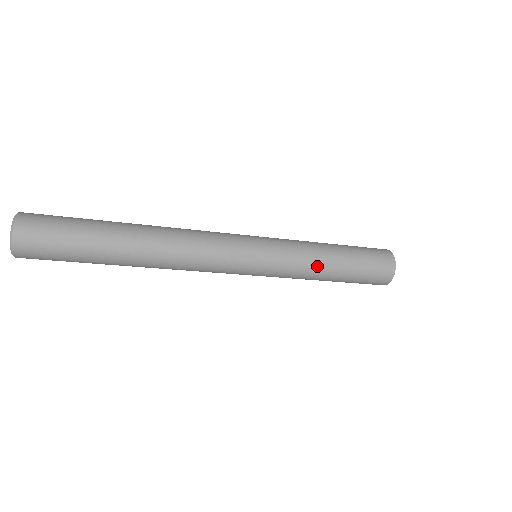
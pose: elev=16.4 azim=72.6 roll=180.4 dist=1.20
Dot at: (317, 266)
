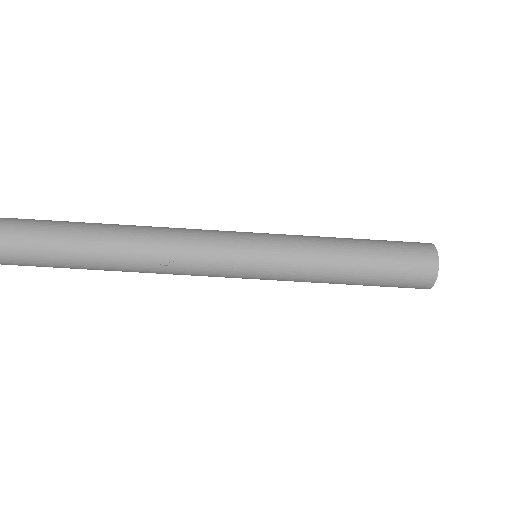
Dot at: (329, 245)
